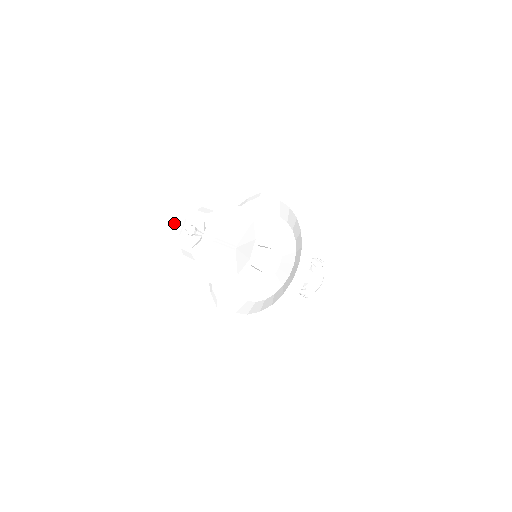
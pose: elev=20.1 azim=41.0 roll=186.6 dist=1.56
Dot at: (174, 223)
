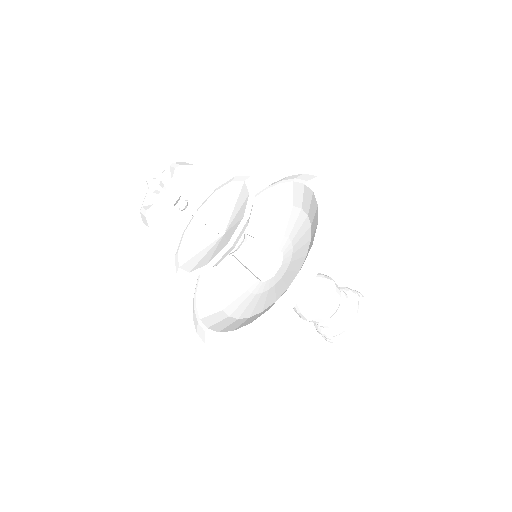
Dot at: (129, 166)
